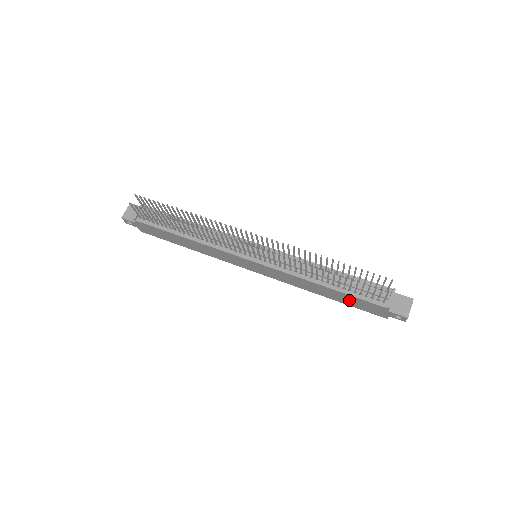
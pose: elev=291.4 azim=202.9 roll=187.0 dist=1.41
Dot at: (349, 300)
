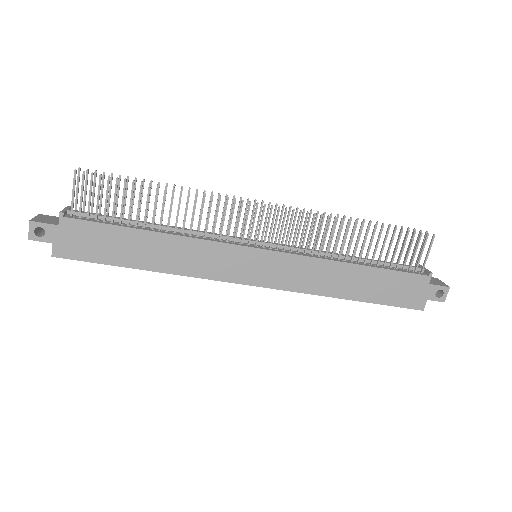
Dot at: (383, 286)
